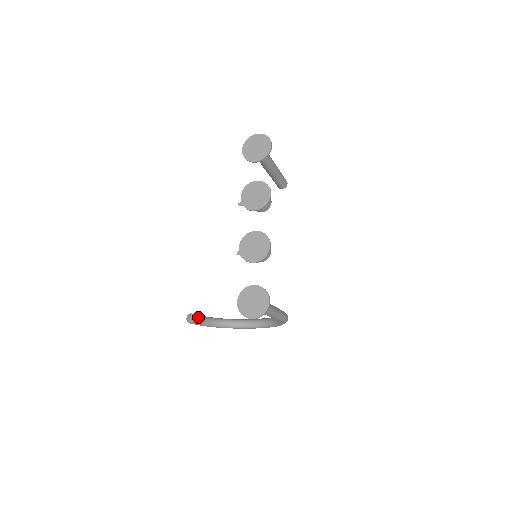
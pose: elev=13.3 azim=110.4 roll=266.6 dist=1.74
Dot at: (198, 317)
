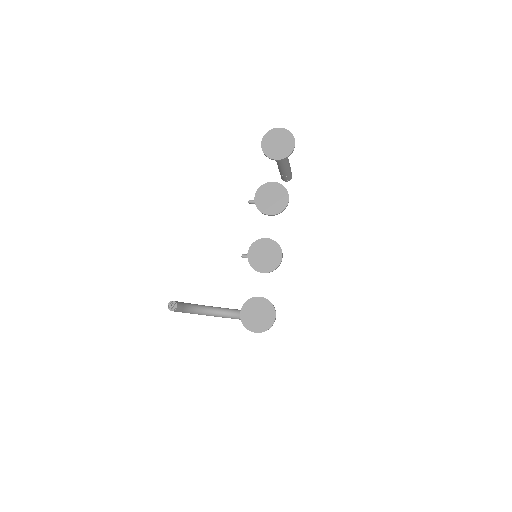
Dot at: (180, 305)
